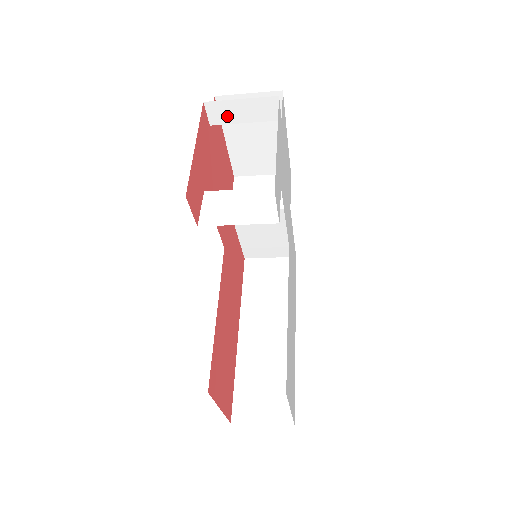
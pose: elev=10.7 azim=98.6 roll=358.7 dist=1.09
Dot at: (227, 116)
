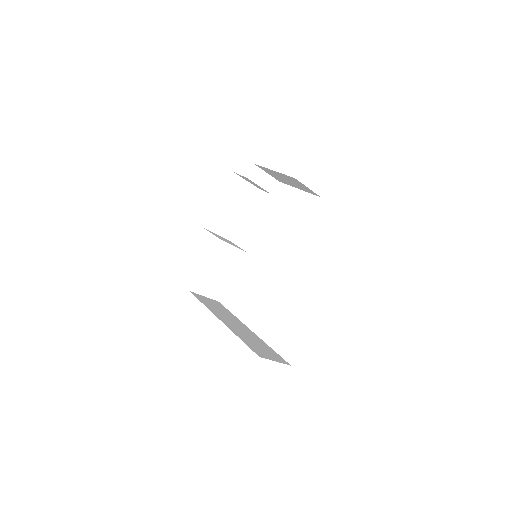
Dot at: (256, 178)
